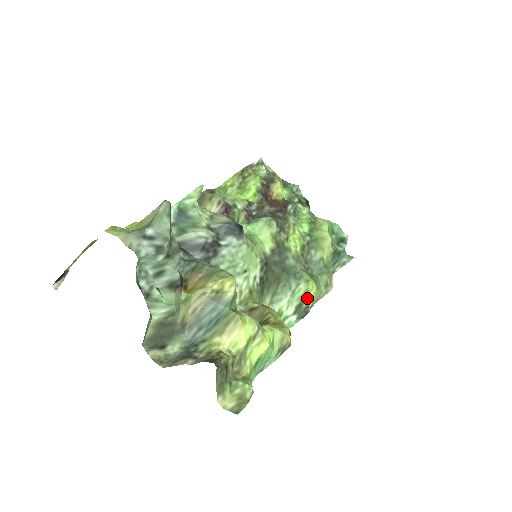
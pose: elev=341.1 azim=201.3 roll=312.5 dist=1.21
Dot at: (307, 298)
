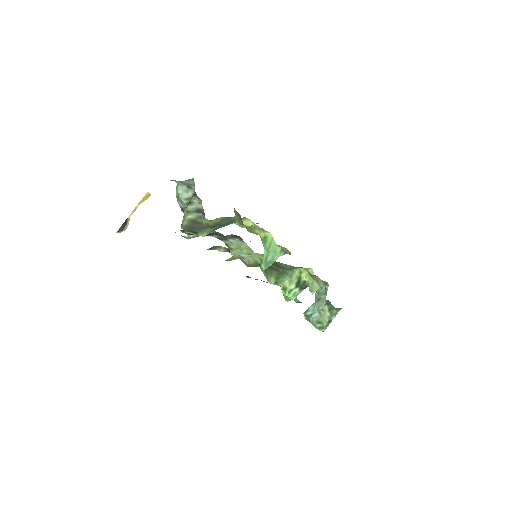
Dot at: (302, 276)
